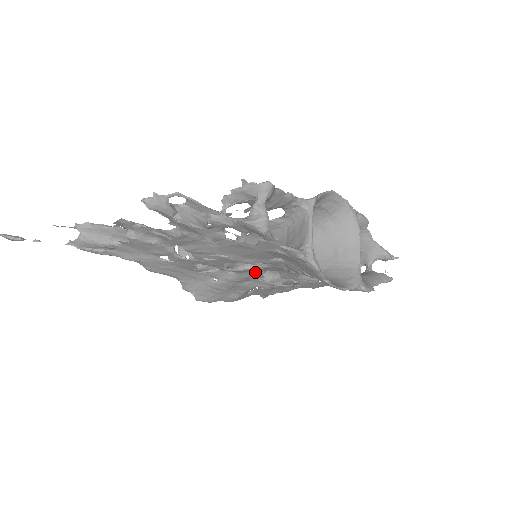
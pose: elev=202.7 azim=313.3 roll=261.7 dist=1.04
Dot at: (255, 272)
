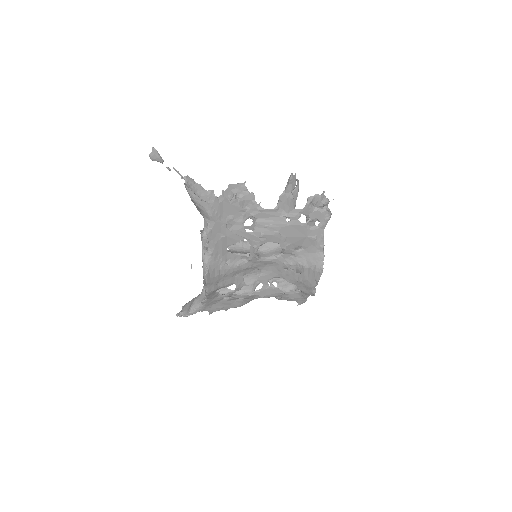
Dot at: (253, 266)
